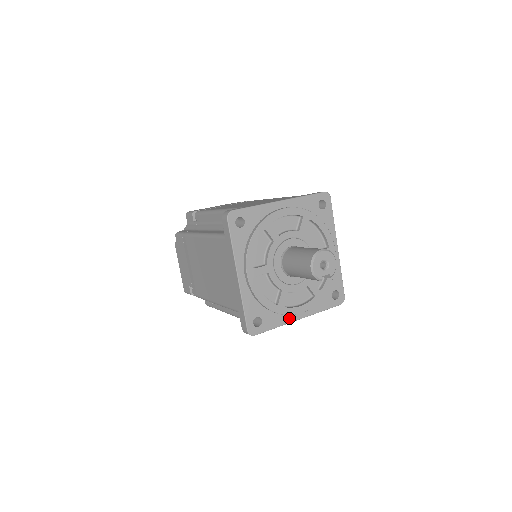
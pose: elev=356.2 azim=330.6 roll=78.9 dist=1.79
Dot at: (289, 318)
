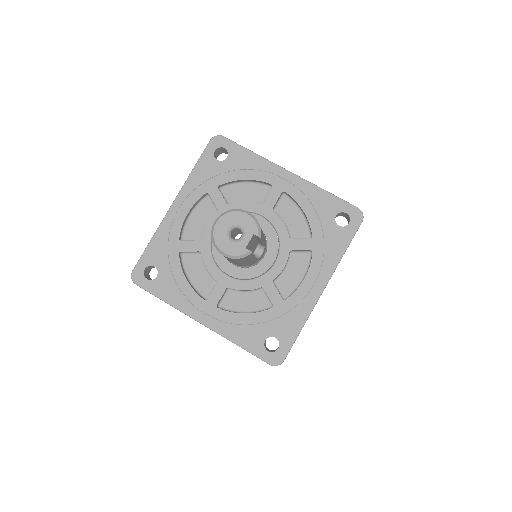
Dot at: (307, 303)
